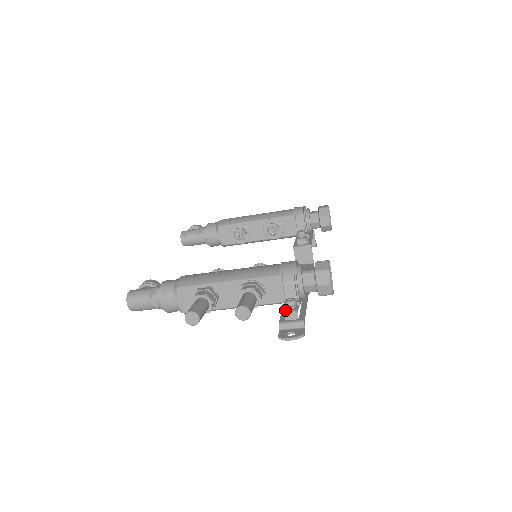
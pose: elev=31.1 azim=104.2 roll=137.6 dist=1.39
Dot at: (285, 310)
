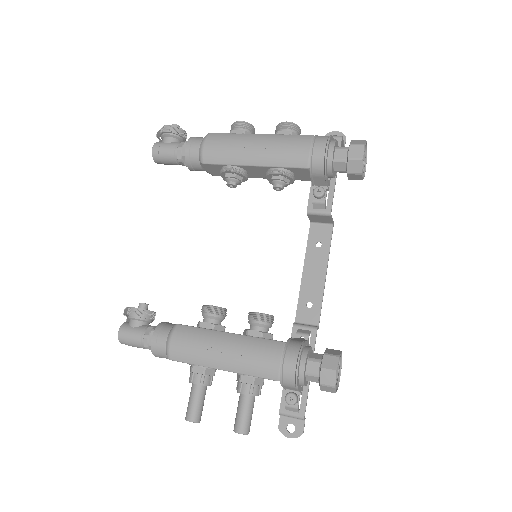
Dot at: (286, 403)
